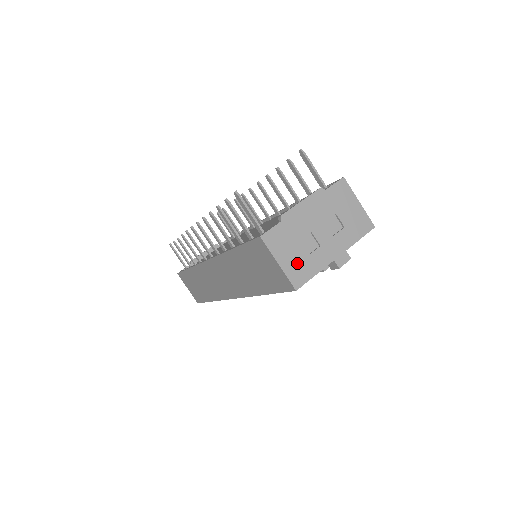
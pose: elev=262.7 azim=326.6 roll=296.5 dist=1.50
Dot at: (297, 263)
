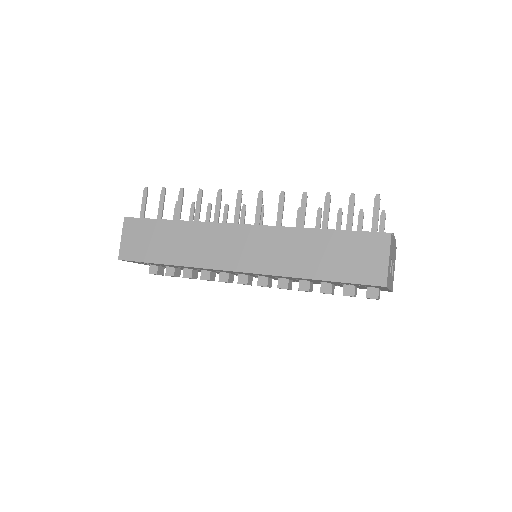
Dot at: (389, 270)
